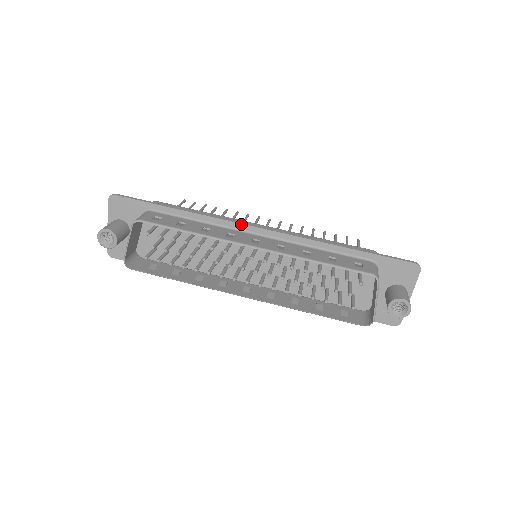
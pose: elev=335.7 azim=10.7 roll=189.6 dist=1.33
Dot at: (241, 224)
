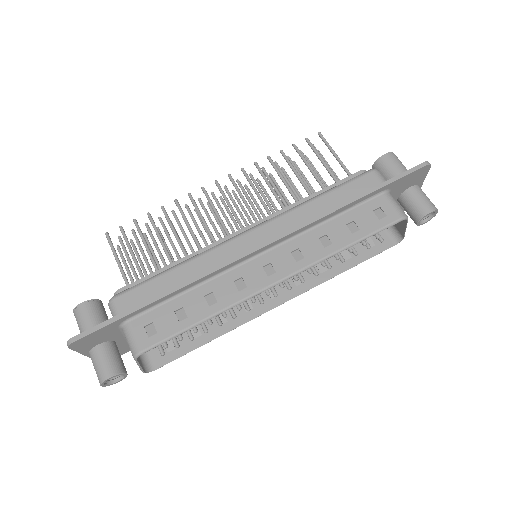
Dot at: (237, 260)
